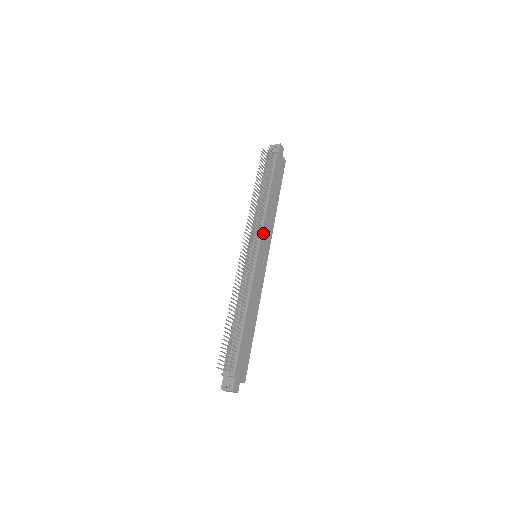
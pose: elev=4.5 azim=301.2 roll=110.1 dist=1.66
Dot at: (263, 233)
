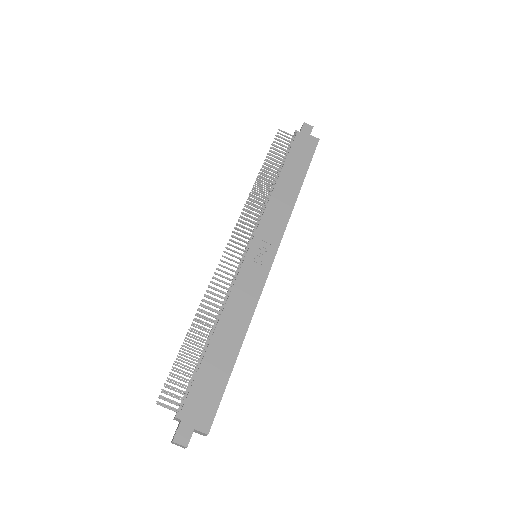
Dot at: (262, 224)
